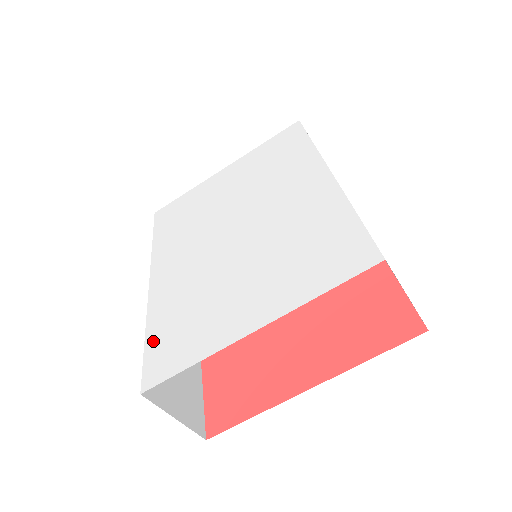
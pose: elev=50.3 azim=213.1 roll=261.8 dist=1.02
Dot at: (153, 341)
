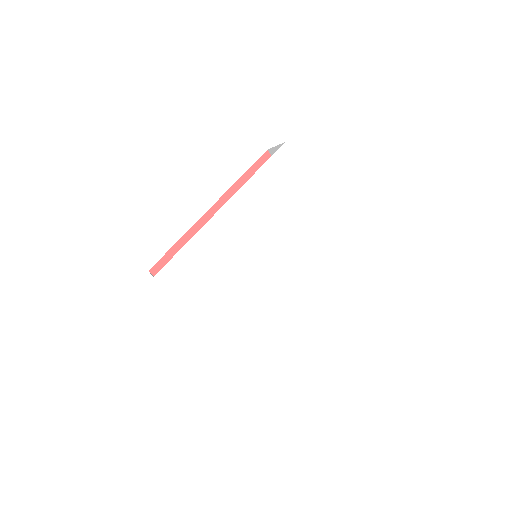
Dot at: (182, 258)
